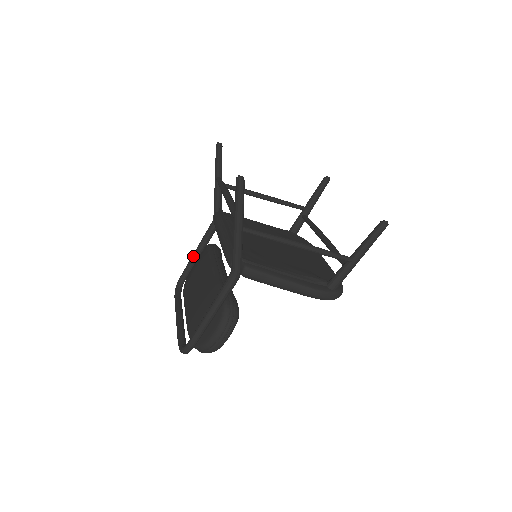
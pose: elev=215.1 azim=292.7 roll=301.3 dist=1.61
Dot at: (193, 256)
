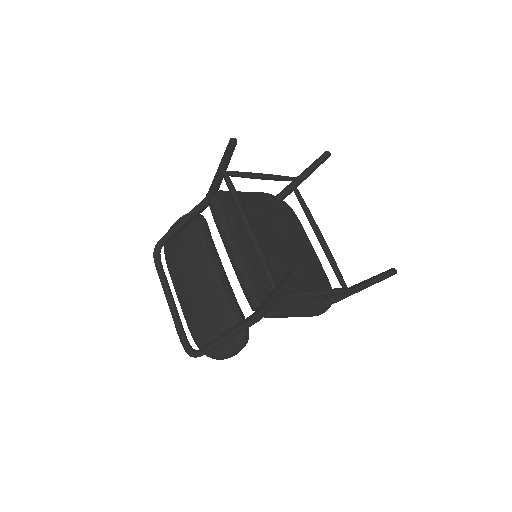
Dot at: (177, 228)
